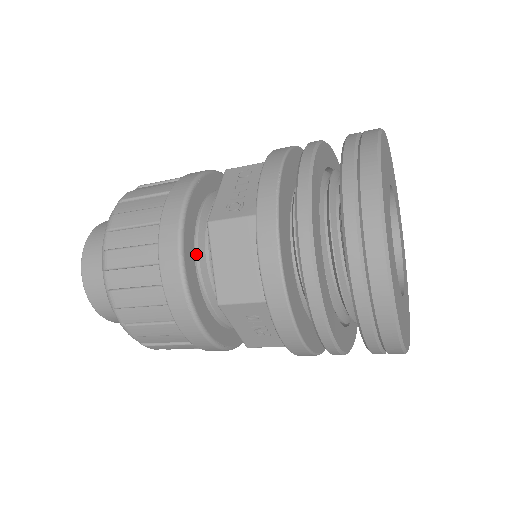
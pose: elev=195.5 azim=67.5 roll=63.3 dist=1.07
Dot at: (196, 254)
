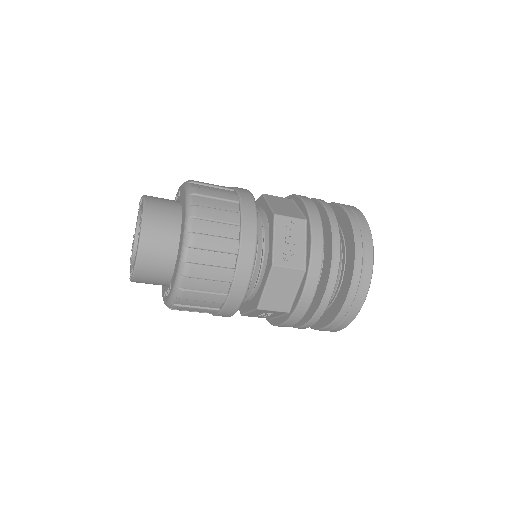
Dot at: occluded
